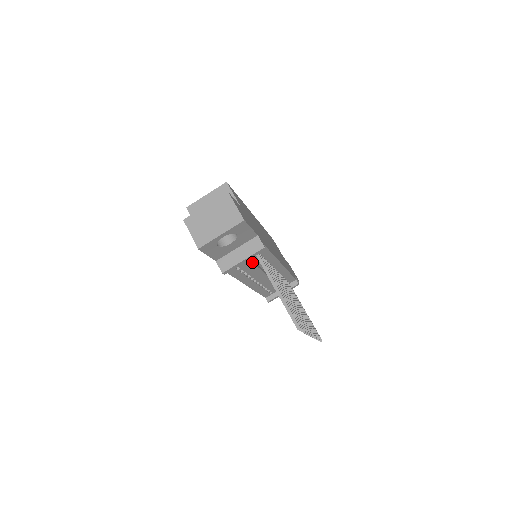
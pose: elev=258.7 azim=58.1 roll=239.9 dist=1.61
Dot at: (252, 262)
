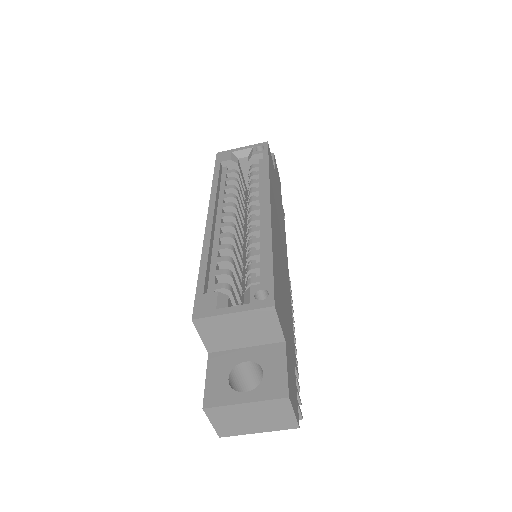
Dot at: occluded
